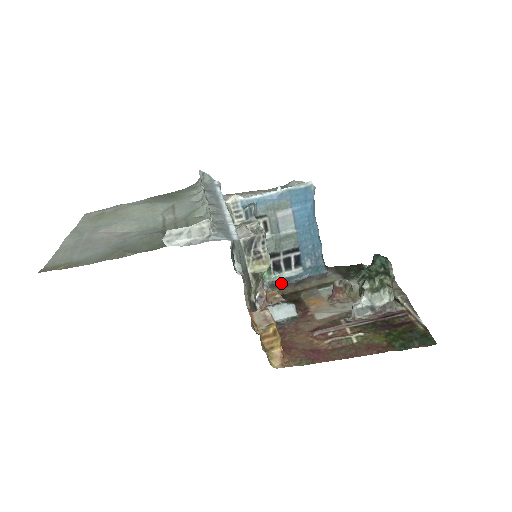
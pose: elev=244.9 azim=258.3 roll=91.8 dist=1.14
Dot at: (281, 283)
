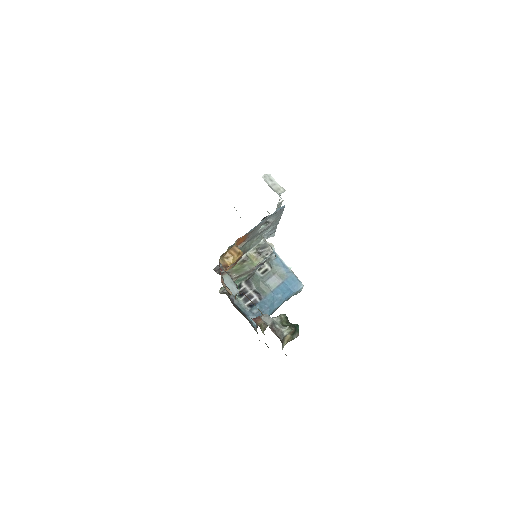
Dot at: (233, 300)
